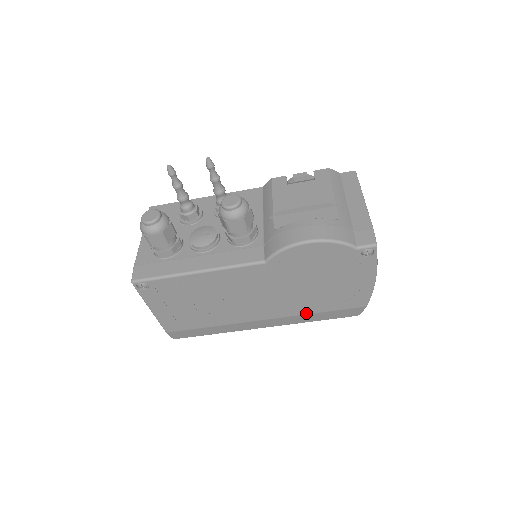
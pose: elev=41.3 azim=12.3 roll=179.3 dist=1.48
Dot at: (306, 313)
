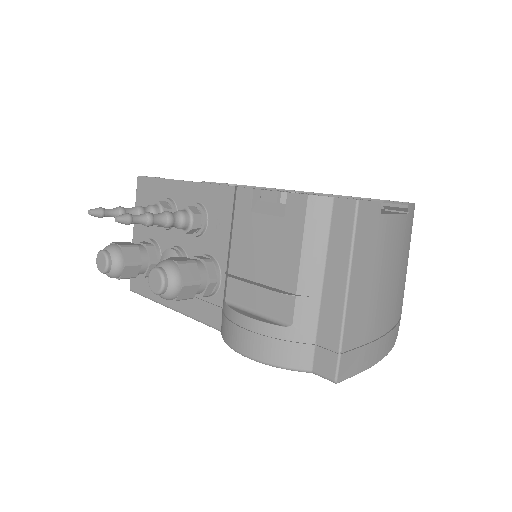
Dot at: occluded
